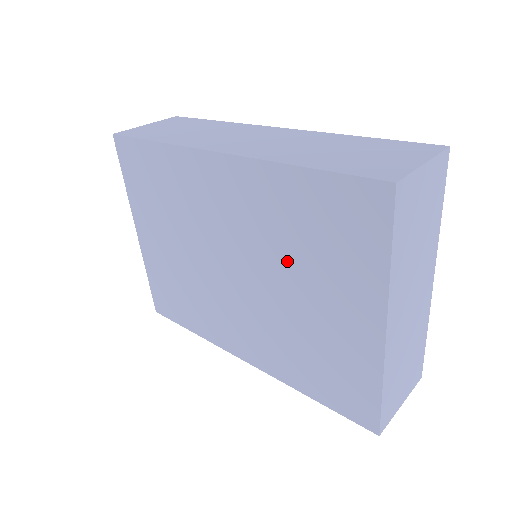
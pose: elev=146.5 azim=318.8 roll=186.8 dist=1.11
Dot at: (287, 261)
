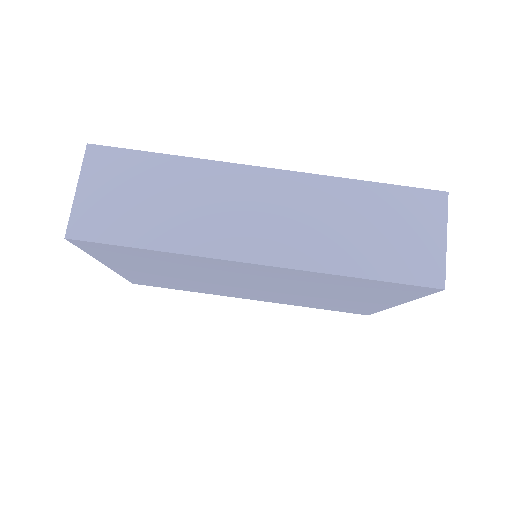
Dot at: (319, 290)
